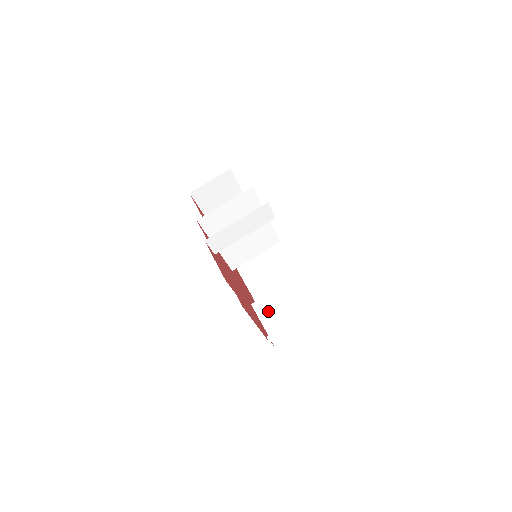
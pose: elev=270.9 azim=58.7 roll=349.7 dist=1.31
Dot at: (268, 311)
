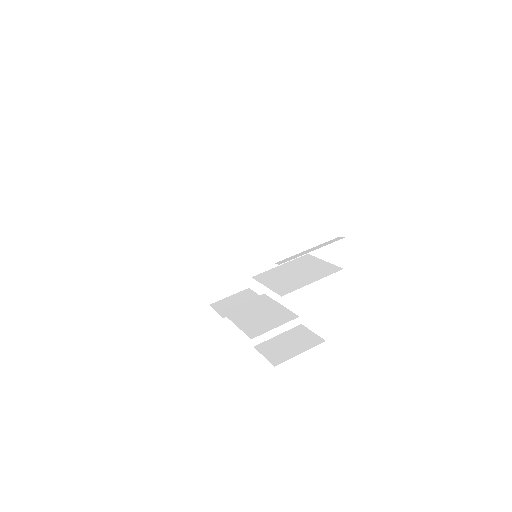
Dot at: (272, 278)
